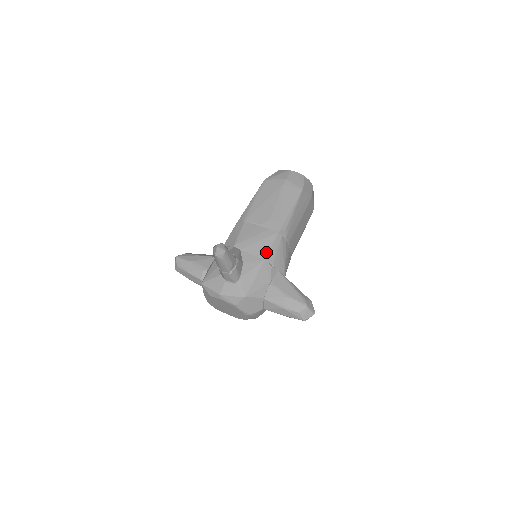
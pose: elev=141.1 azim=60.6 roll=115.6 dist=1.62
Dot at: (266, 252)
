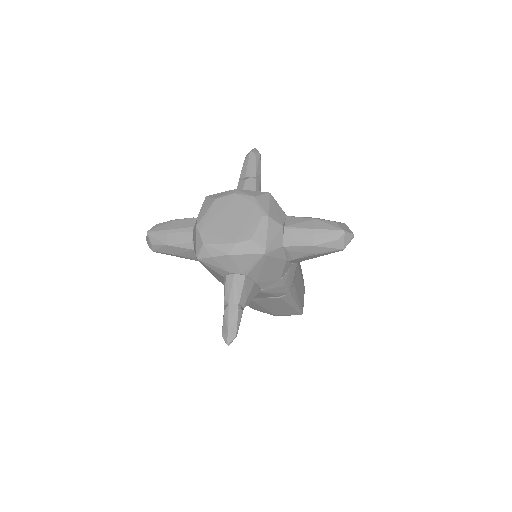
Dot at: occluded
